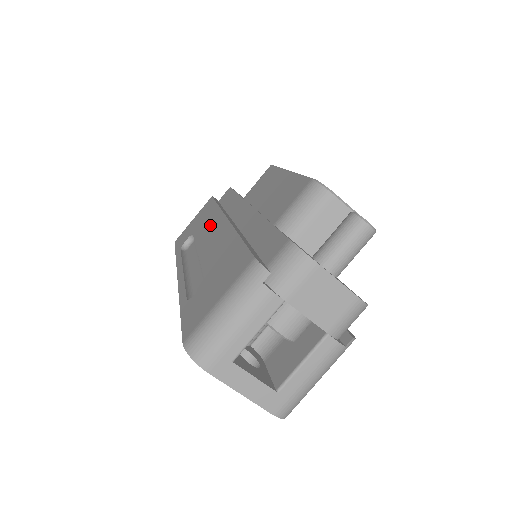
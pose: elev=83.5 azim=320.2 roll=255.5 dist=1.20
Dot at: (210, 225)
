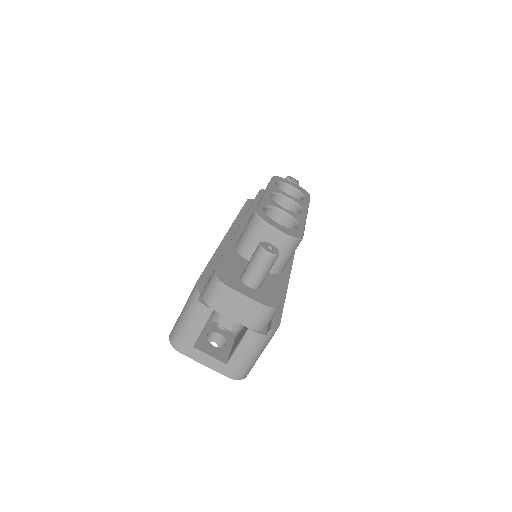
Dot at: occluded
